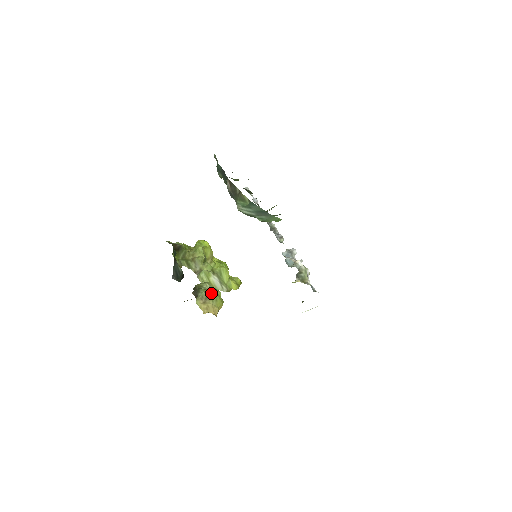
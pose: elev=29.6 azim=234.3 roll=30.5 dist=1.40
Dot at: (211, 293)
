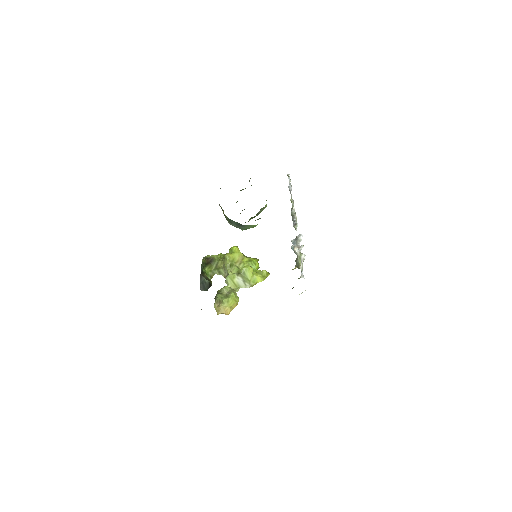
Dot at: (225, 296)
